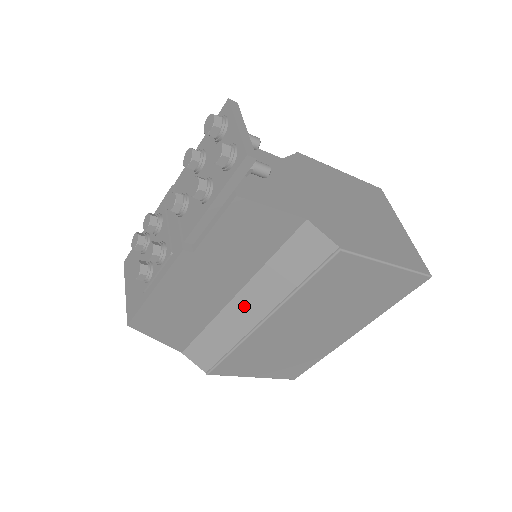
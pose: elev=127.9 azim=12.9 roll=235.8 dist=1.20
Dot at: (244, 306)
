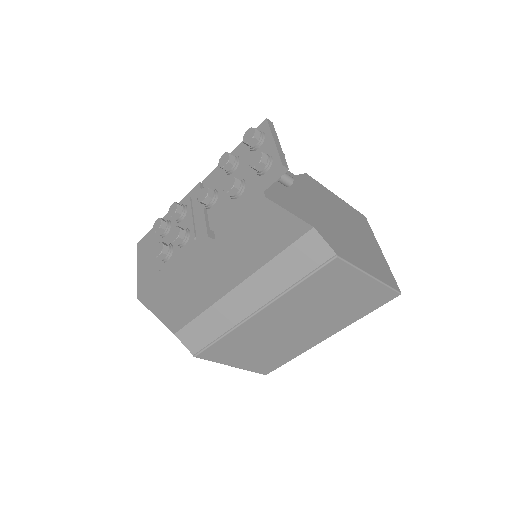
Dot at: (243, 296)
